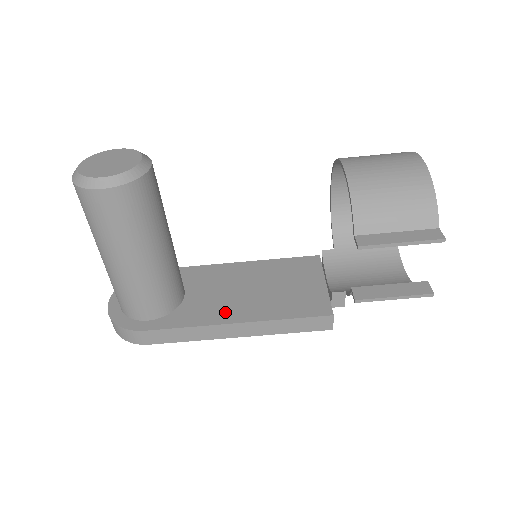
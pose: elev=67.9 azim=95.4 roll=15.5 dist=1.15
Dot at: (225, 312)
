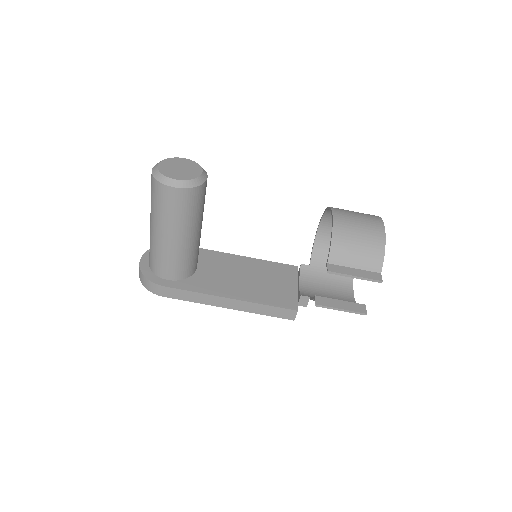
Dot at: (224, 289)
